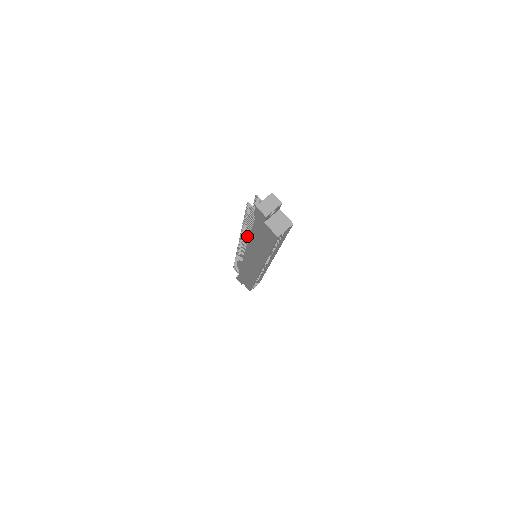
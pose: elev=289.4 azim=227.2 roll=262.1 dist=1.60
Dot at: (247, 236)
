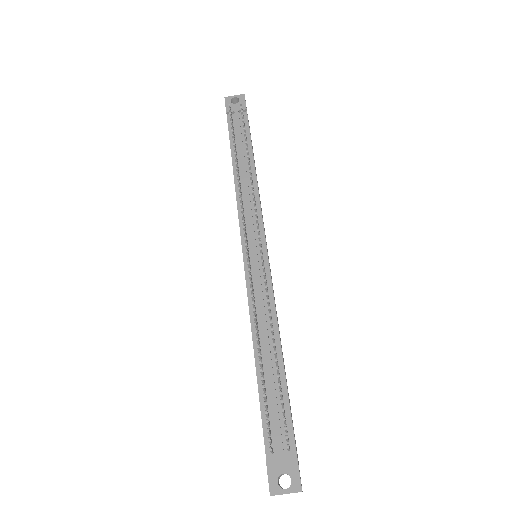
Dot at: (255, 320)
